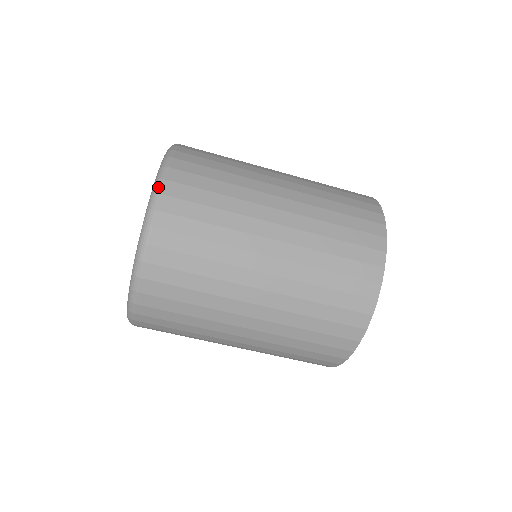
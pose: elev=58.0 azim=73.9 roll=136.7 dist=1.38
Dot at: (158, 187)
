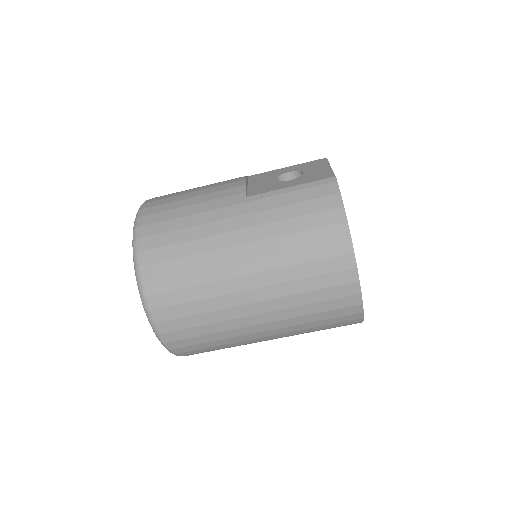
Dot at: (145, 305)
